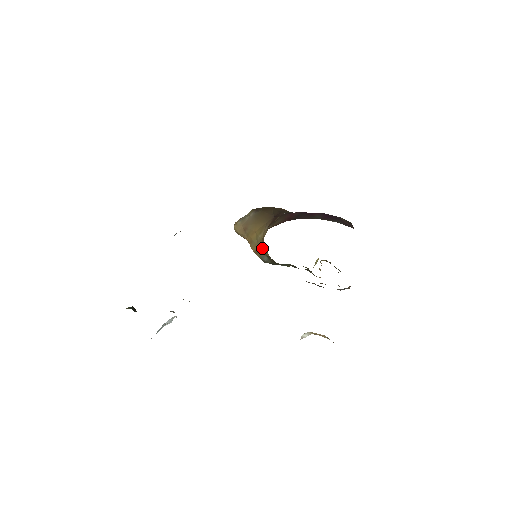
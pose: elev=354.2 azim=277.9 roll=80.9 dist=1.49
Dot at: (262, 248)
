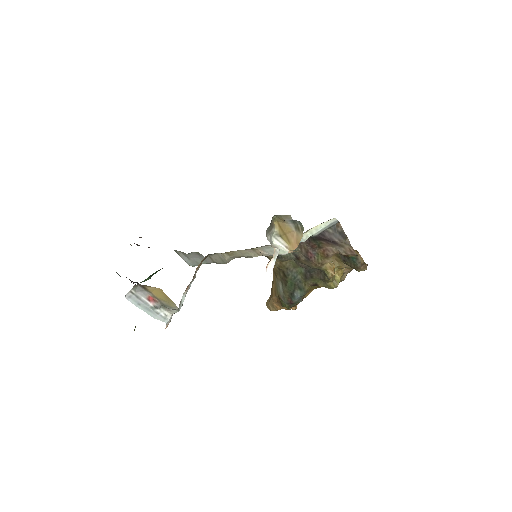
Dot at: (274, 273)
